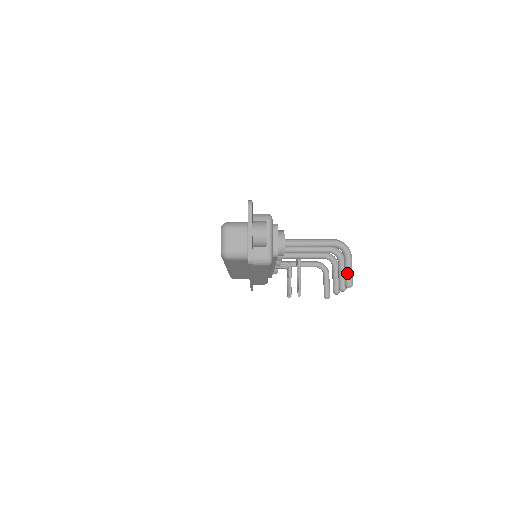
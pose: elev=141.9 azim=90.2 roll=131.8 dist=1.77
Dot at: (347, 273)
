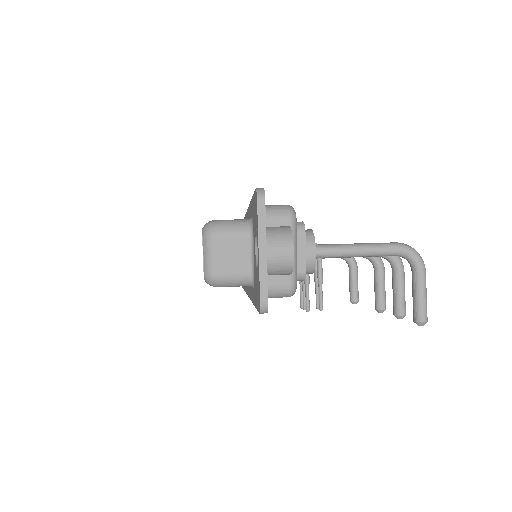
Dot at: (419, 301)
